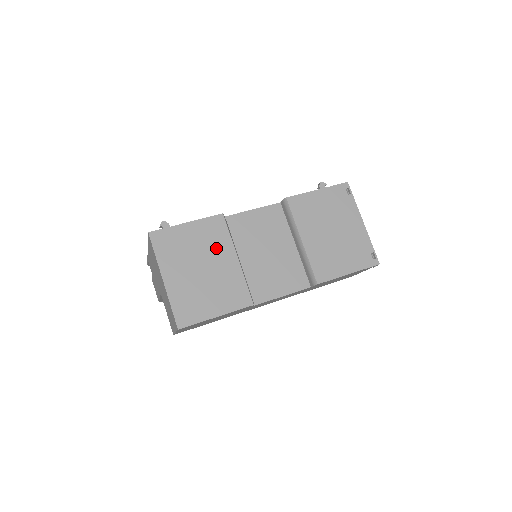
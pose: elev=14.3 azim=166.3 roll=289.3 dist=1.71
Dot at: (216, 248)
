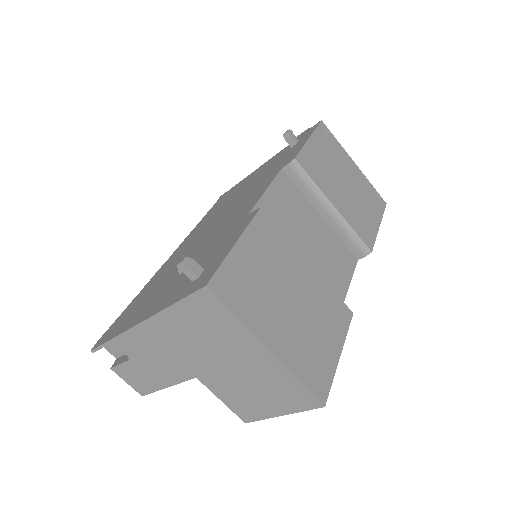
Dot at: (284, 262)
